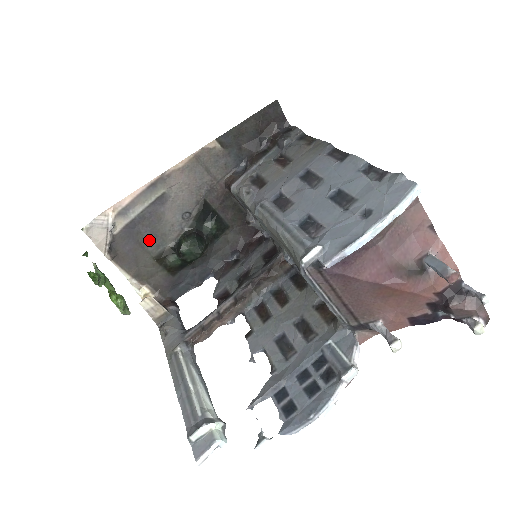
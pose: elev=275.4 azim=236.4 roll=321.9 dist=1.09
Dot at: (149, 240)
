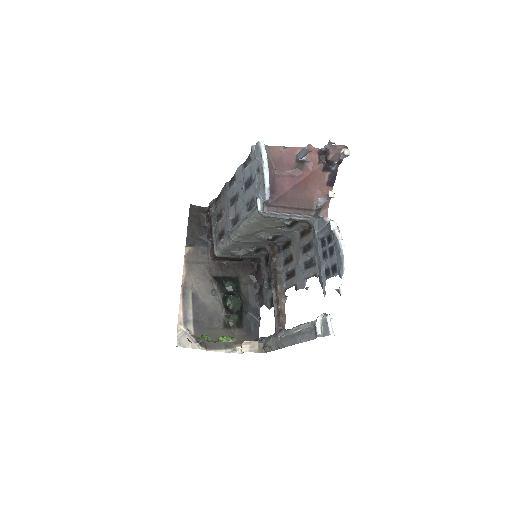
Dot at: (211, 322)
